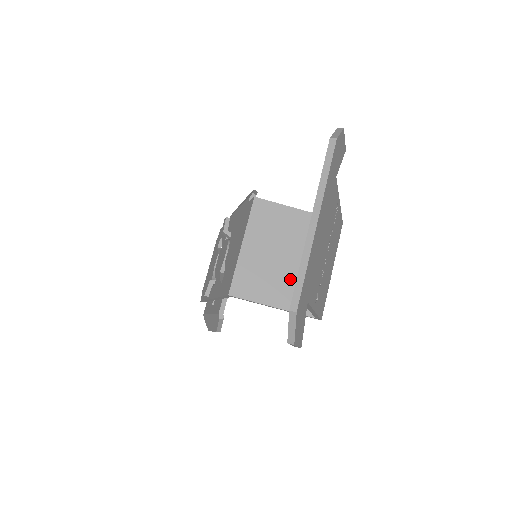
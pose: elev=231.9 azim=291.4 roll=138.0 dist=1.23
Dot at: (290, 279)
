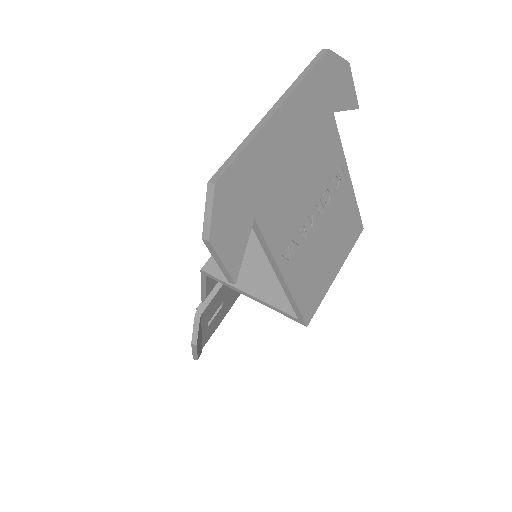
Dot at: occluded
